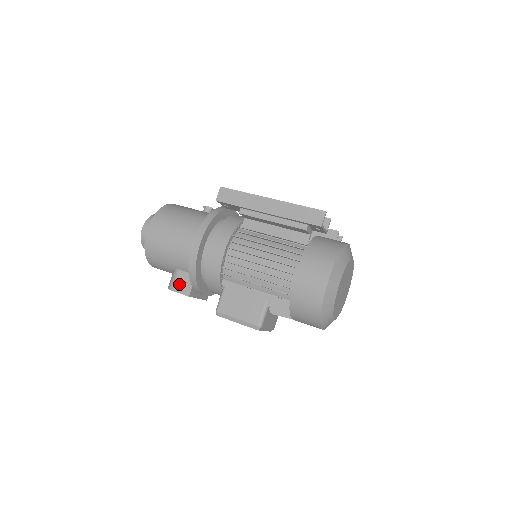
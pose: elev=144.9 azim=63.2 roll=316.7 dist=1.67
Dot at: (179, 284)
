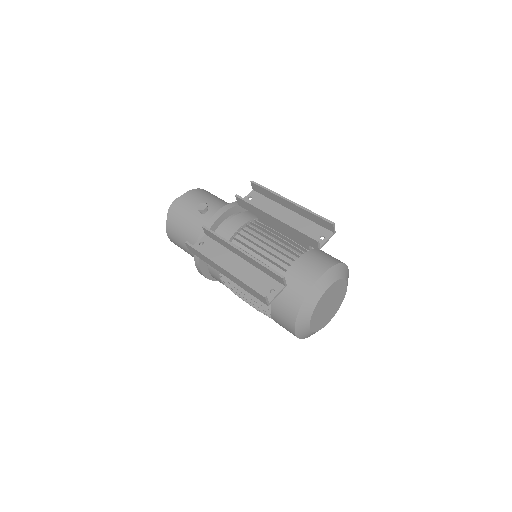
Dot at: occluded
